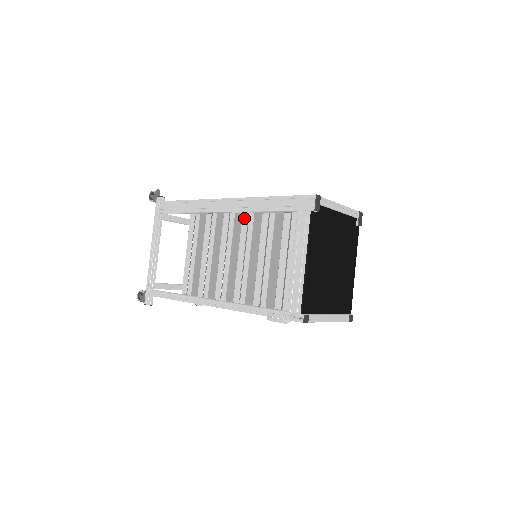
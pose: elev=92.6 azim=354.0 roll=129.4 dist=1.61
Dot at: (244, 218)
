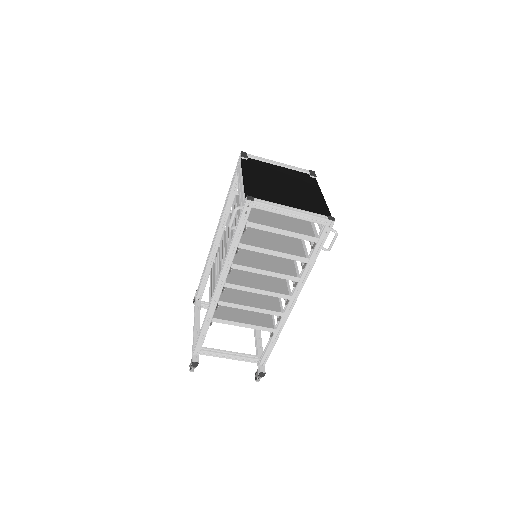
Dot at: (226, 225)
